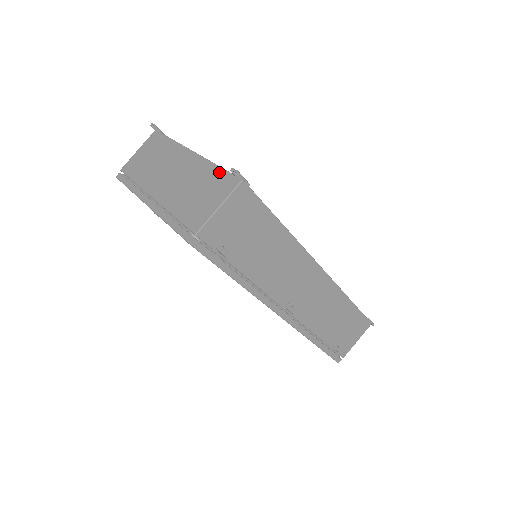
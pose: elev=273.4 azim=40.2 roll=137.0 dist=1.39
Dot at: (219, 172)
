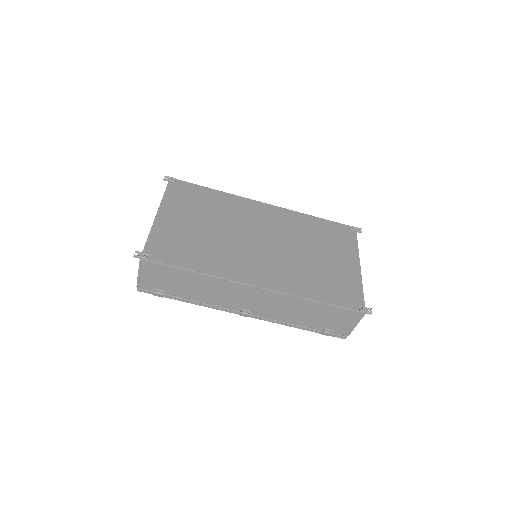
Dot at: (145, 244)
